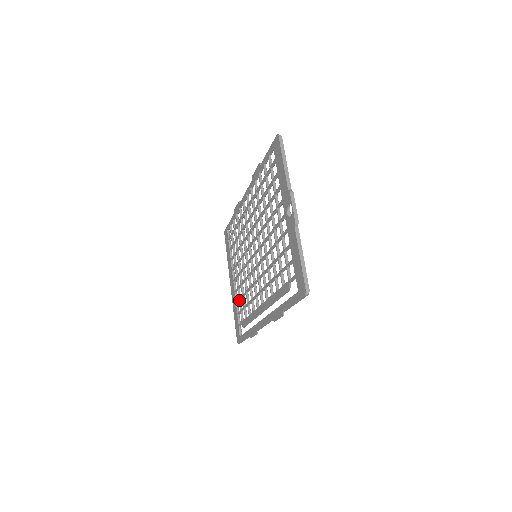
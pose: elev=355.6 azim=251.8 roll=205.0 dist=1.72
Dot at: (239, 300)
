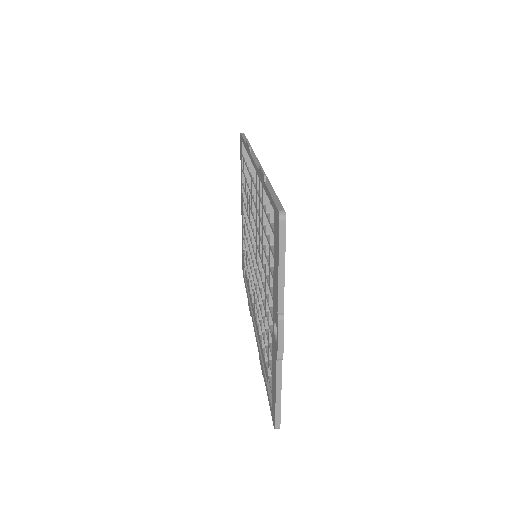
Dot at: occluded
